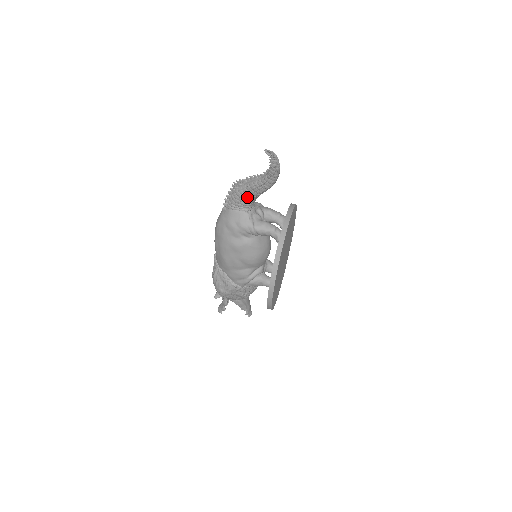
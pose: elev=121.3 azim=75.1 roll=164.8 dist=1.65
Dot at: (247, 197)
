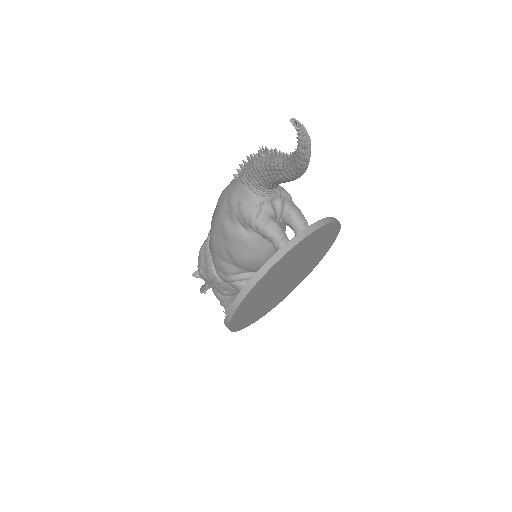
Dot at: (262, 176)
